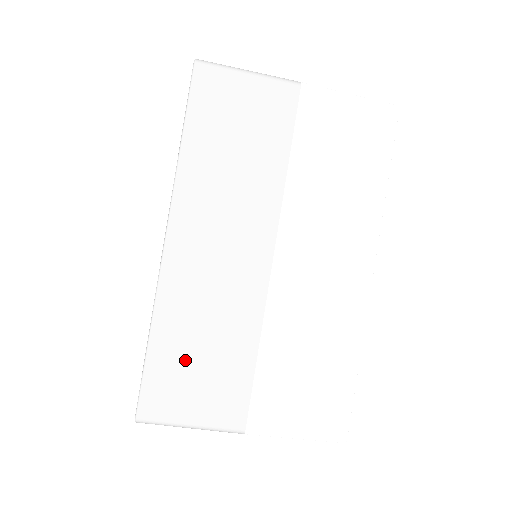
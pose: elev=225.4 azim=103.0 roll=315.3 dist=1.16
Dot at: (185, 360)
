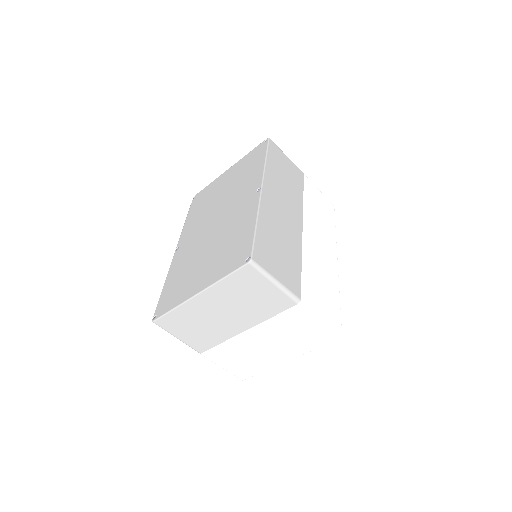
Dot at: (272, 245)
